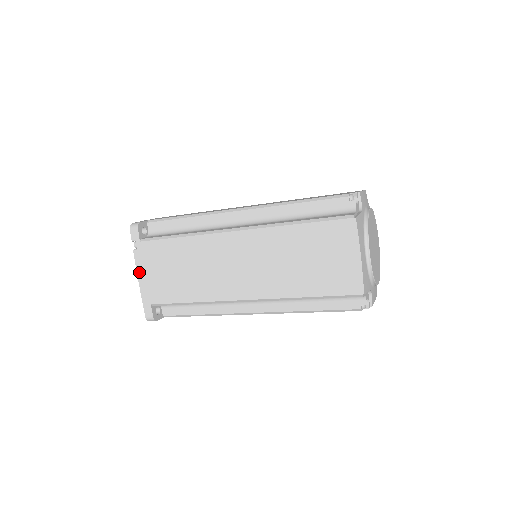
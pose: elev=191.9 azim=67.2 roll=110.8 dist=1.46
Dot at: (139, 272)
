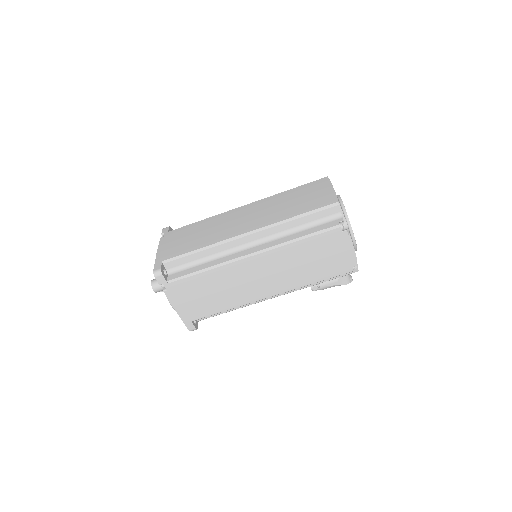
Dot at: (160, 246)
